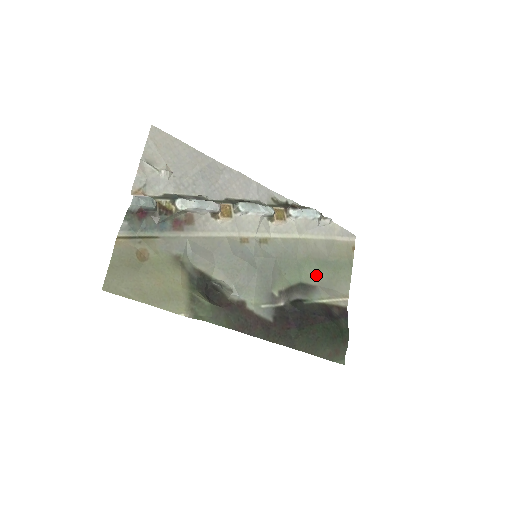
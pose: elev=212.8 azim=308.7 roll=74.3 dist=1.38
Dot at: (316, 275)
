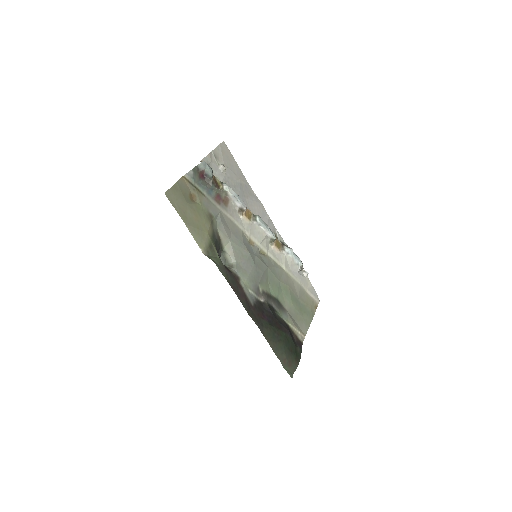
Dot at: (288, 303)
